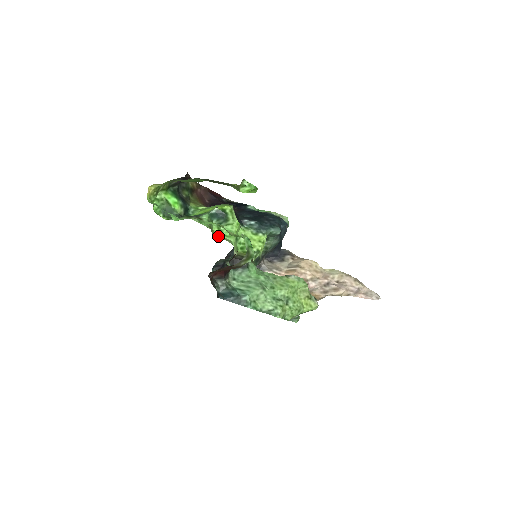
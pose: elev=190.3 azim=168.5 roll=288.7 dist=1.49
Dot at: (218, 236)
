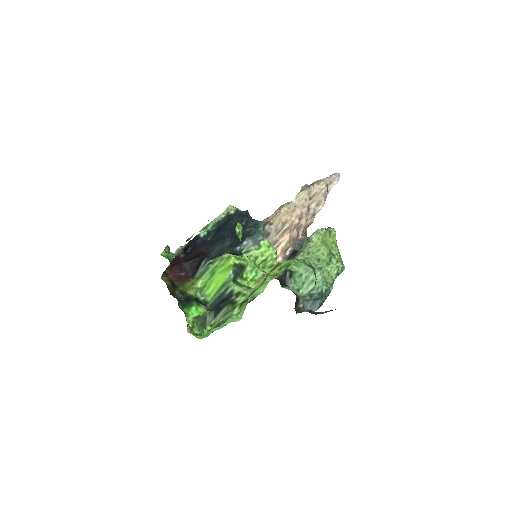
Dot at: (253, 284)
